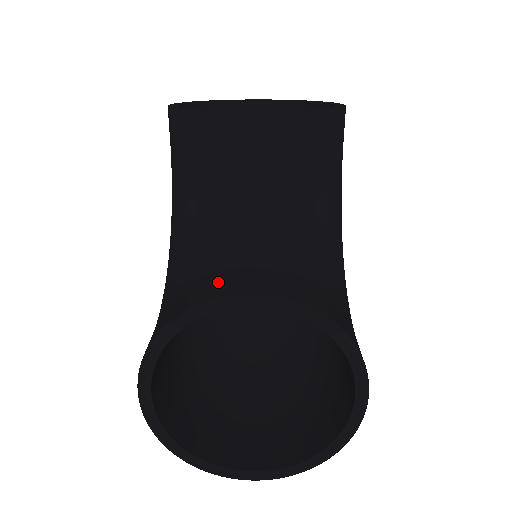
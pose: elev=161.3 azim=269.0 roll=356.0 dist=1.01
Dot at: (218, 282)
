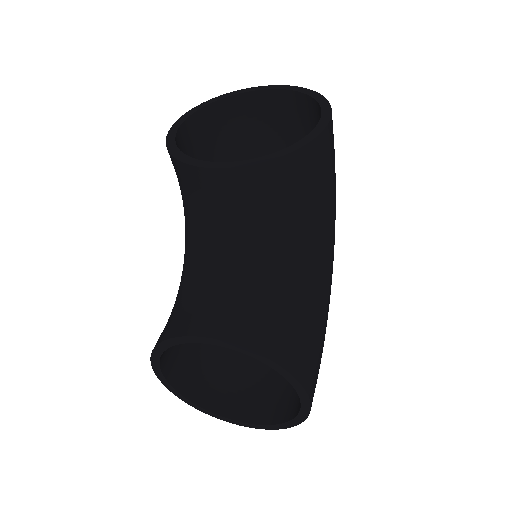
Dot at: (193, 315)
